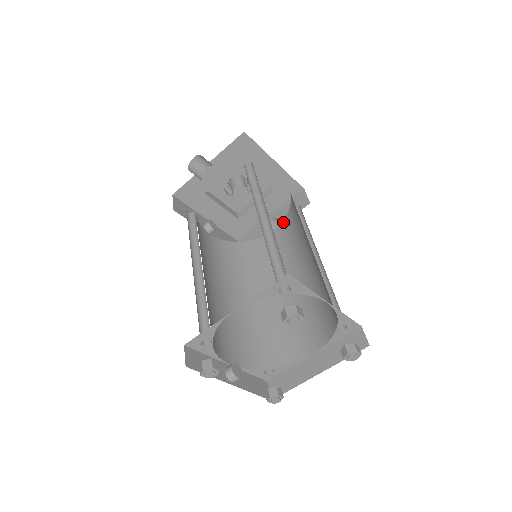
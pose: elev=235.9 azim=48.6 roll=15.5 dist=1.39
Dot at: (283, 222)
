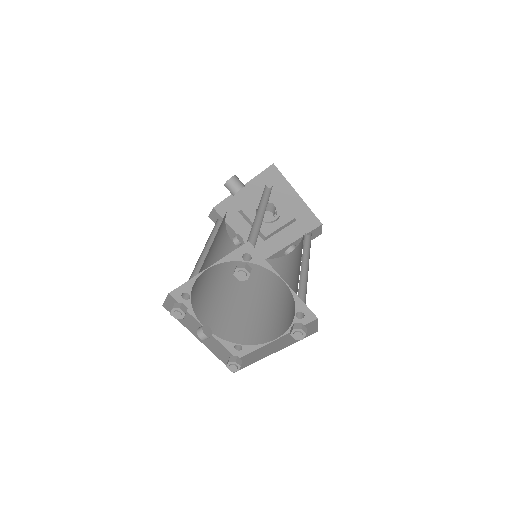
Dot at: (297, 247)
